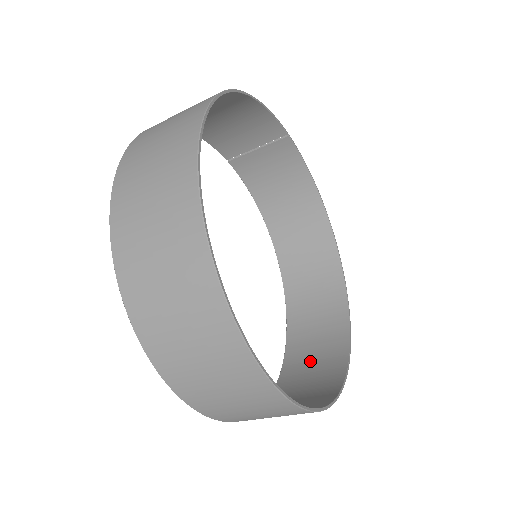
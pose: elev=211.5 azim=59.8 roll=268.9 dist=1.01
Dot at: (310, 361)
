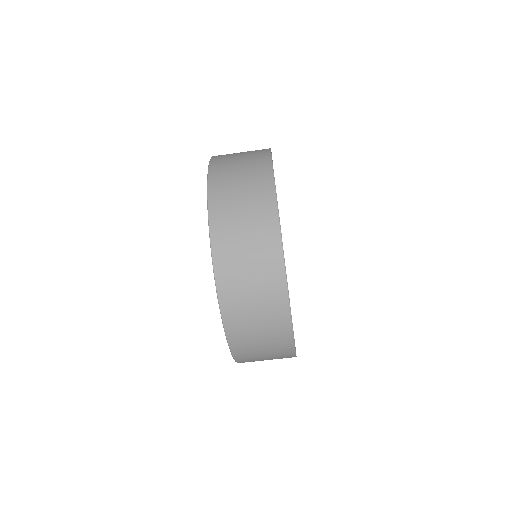
Dot at: occluded
